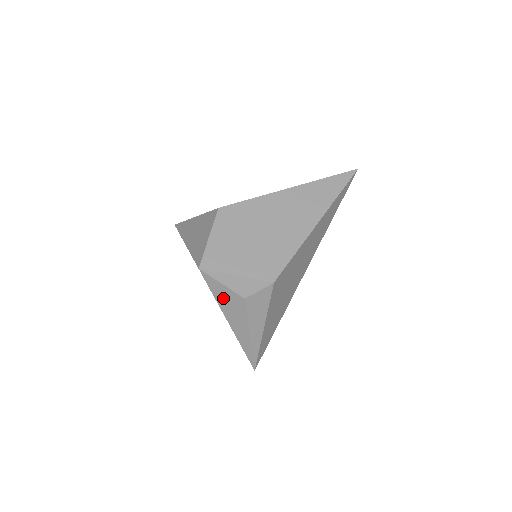
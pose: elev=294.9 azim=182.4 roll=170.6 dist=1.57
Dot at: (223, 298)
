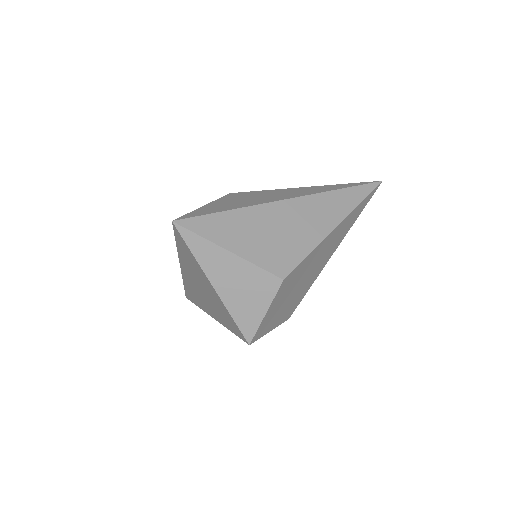
Dot at: occluded
